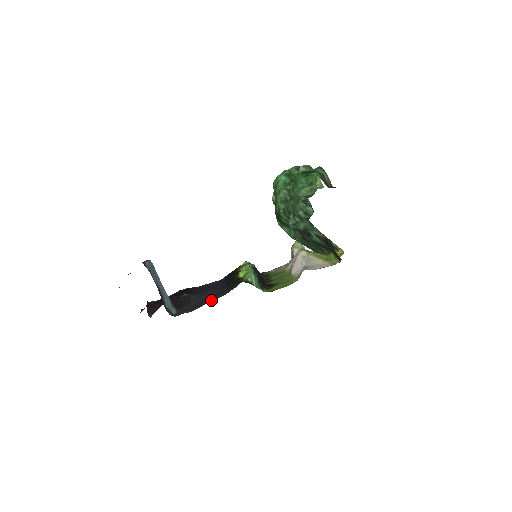
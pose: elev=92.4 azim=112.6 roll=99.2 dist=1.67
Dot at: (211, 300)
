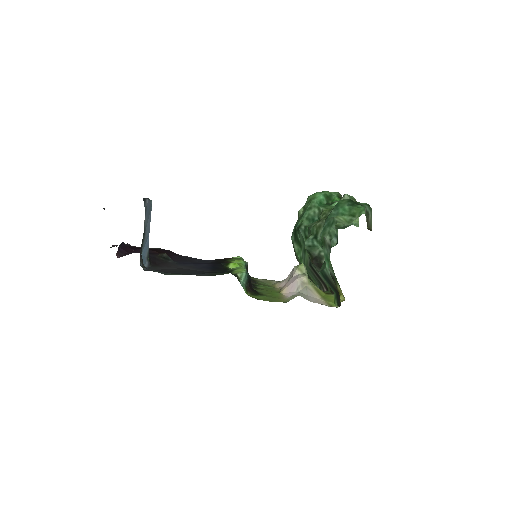
Dot at: (190, 274)
